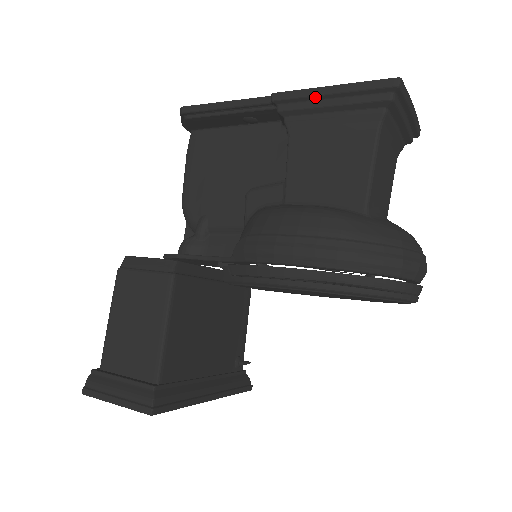
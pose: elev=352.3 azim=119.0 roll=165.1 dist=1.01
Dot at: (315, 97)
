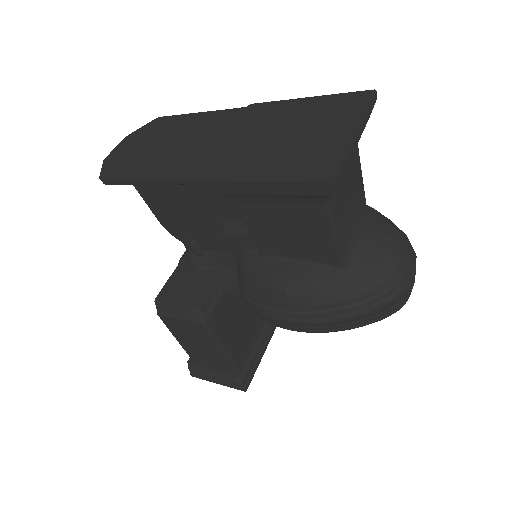
Dot at: (242, 188)
